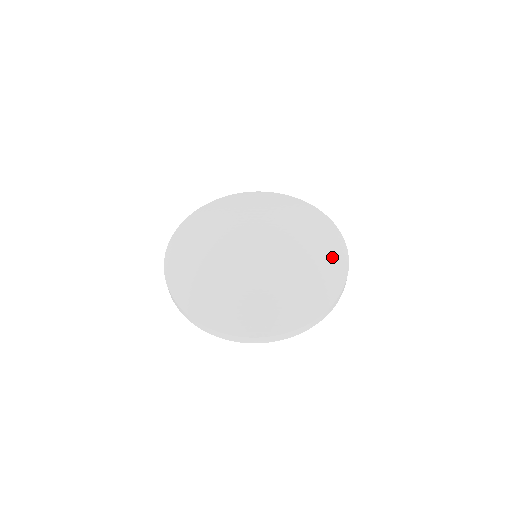
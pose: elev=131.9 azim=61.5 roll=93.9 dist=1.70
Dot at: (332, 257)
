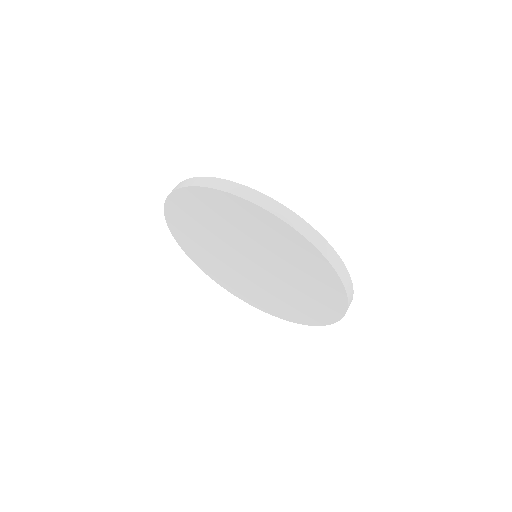
Dot at: occluded
